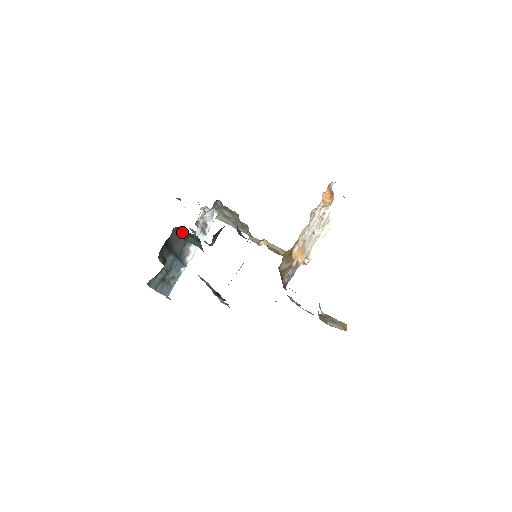
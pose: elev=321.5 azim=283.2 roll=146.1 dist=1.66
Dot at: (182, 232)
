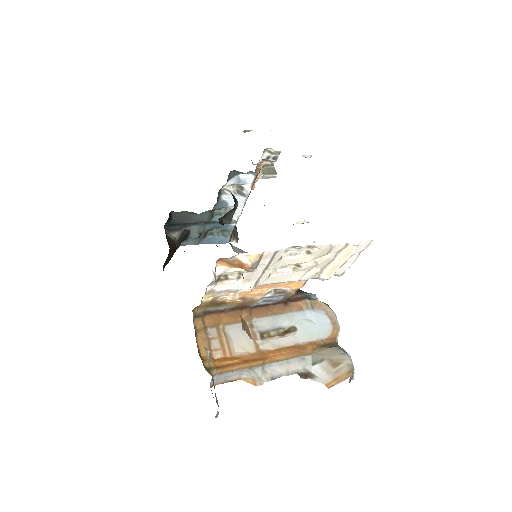
Dot at: (187, 211)
